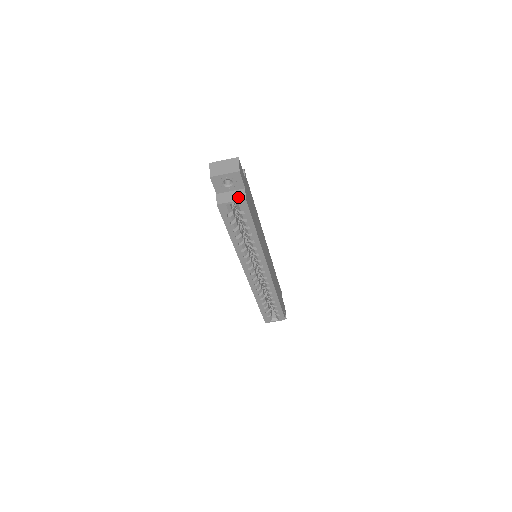
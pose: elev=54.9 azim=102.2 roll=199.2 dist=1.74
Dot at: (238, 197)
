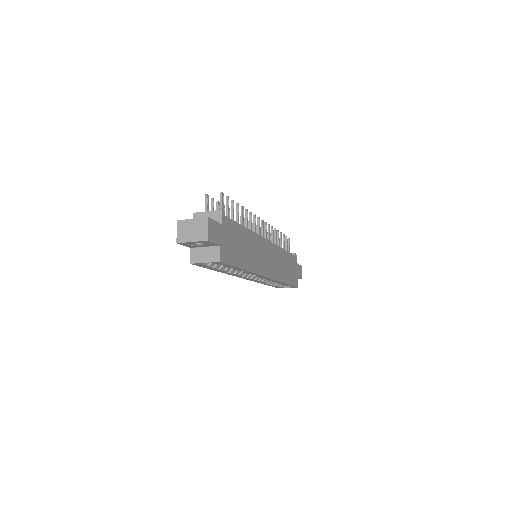
Dot at: (212, 258)
